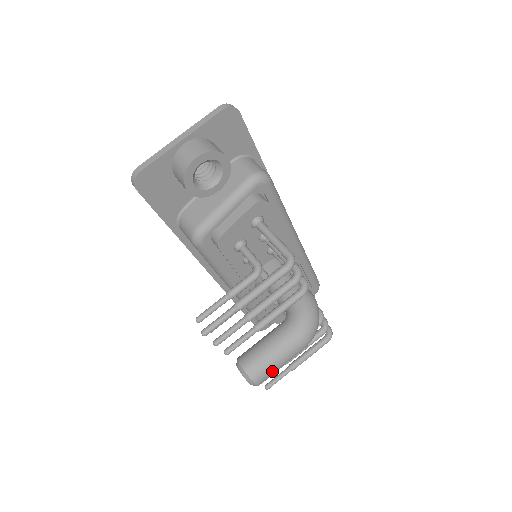
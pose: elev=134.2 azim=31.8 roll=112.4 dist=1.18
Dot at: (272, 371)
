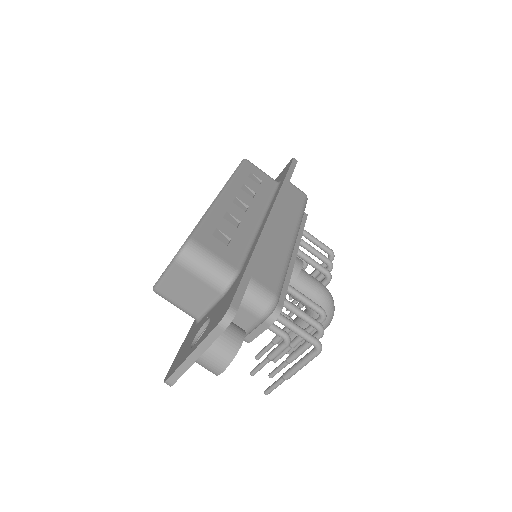
Dot at: occluded
